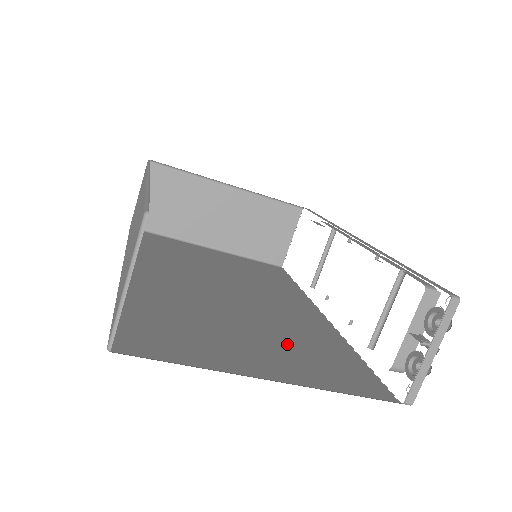
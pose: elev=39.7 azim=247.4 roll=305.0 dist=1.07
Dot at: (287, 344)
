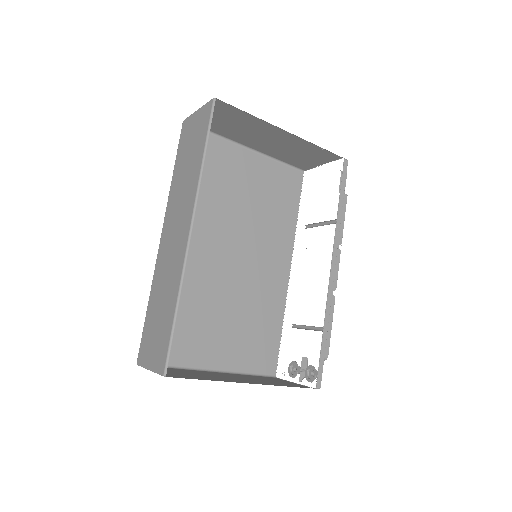
Dot at: (241, 326)
